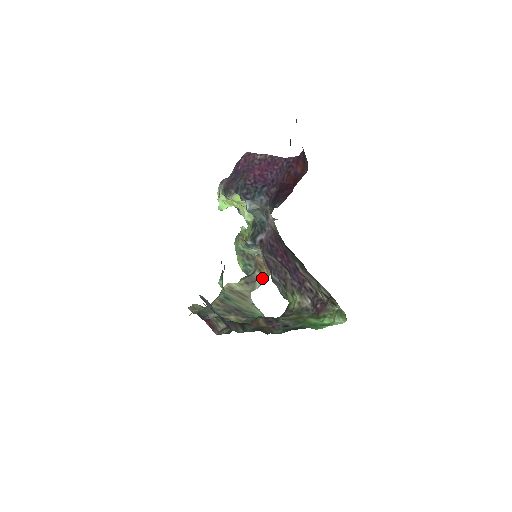
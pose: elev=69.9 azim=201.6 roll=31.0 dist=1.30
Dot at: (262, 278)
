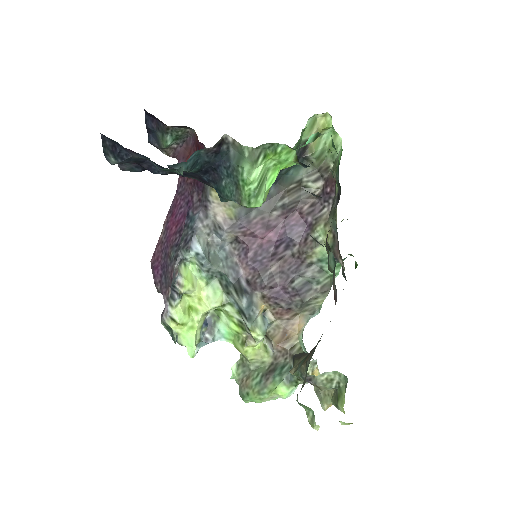
Dot at: (303, 349)
